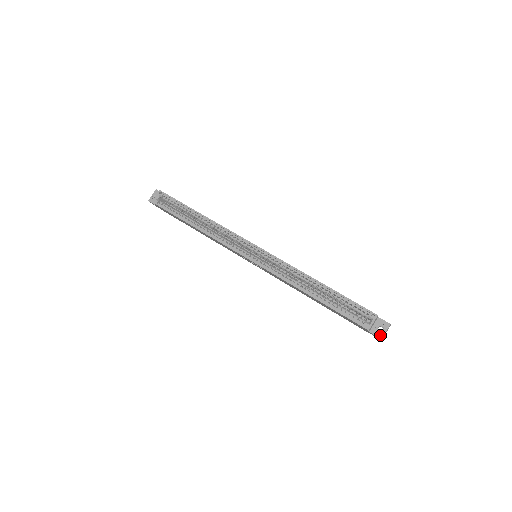
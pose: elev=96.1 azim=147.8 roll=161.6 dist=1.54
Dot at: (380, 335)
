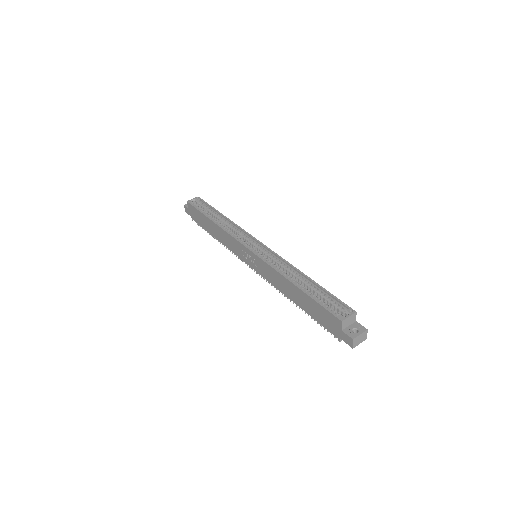
Dot at: (353, 335)
